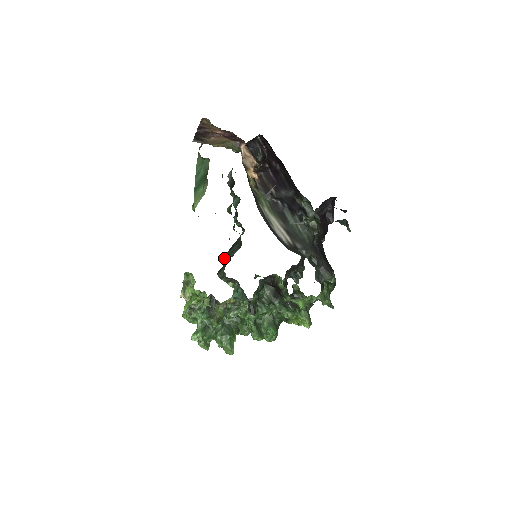
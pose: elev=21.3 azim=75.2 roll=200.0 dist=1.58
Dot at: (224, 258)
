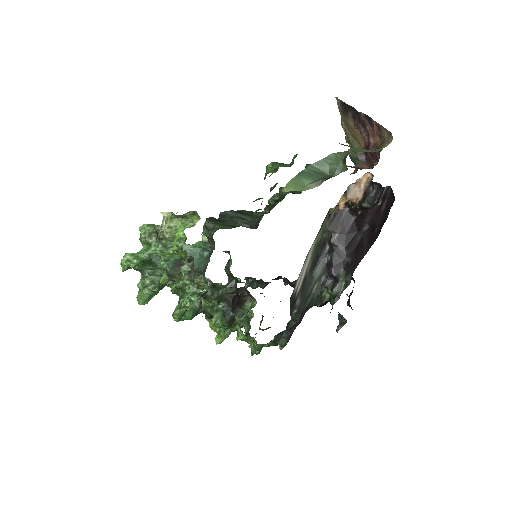
Dot at: (227, 211)
